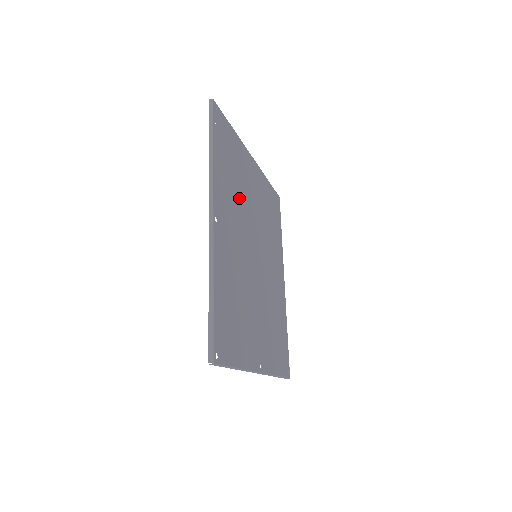
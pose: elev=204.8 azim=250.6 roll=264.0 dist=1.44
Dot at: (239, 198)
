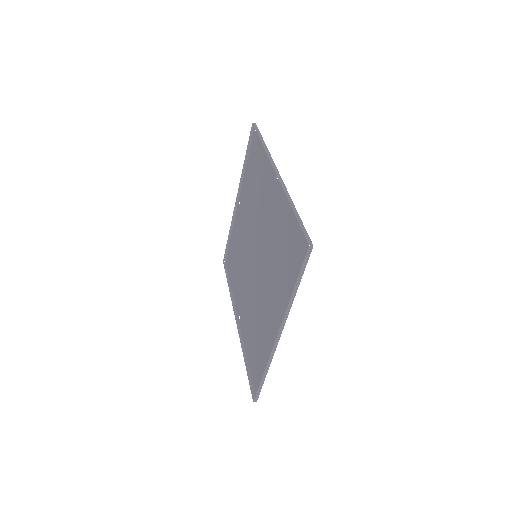
Dot at: (257, 200)
